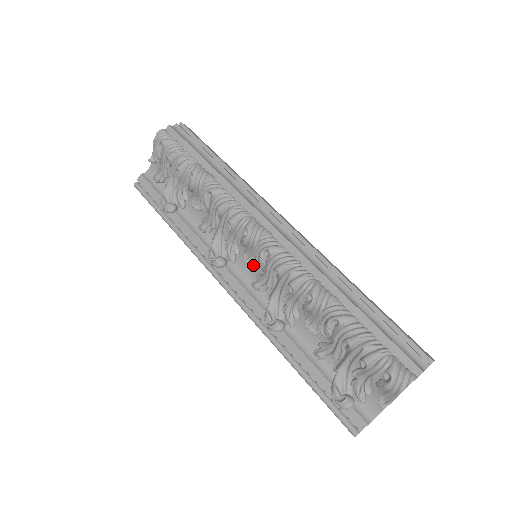
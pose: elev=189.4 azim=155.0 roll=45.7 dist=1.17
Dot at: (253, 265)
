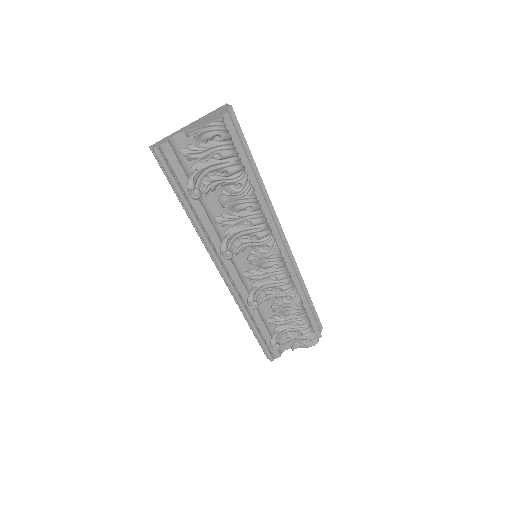
Dot at: (253, 263)
